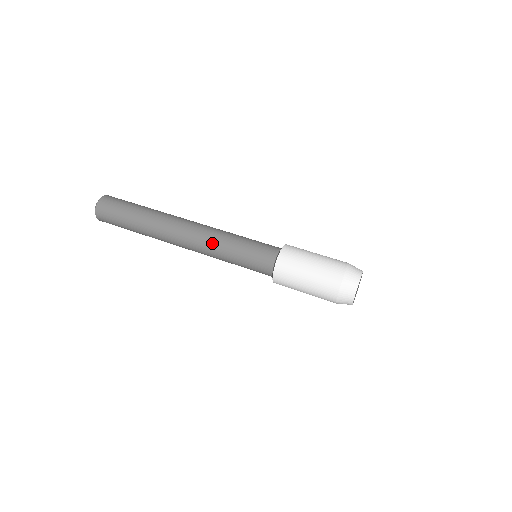
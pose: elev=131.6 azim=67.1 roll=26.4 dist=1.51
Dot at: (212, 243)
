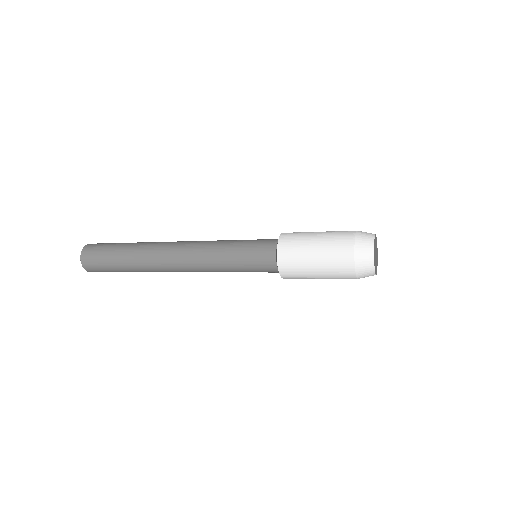
Dot at: (205, 256)
